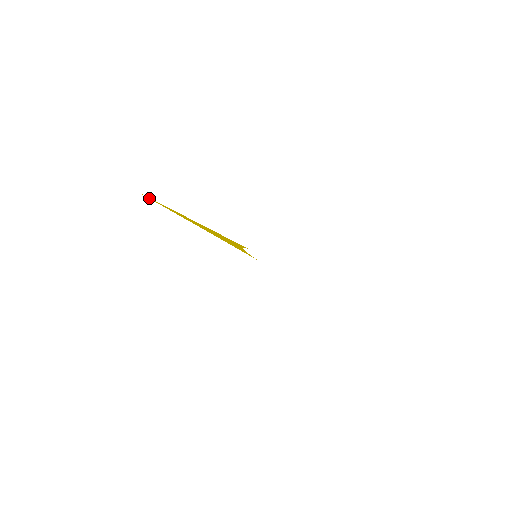
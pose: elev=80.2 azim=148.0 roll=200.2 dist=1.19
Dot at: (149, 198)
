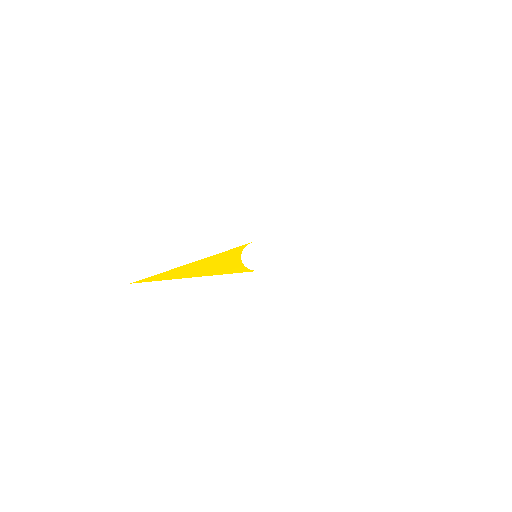
Dot at: (138, 282)
